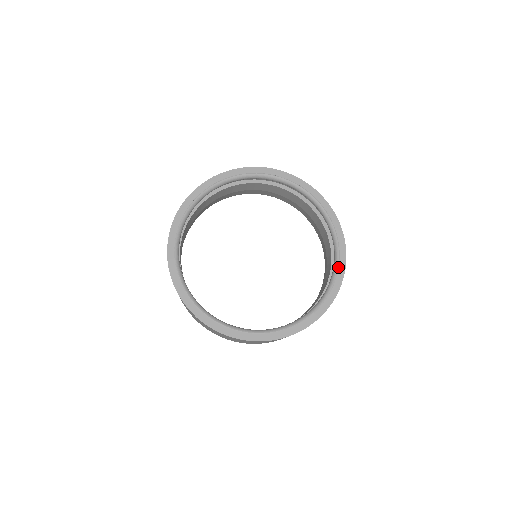
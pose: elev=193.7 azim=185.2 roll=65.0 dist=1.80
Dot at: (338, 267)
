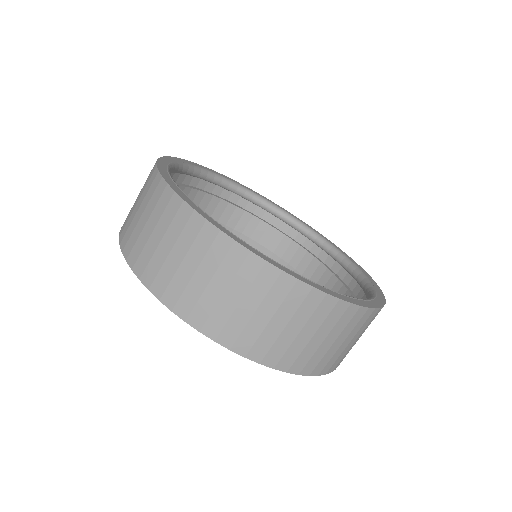
Dot at: (328, 241)
